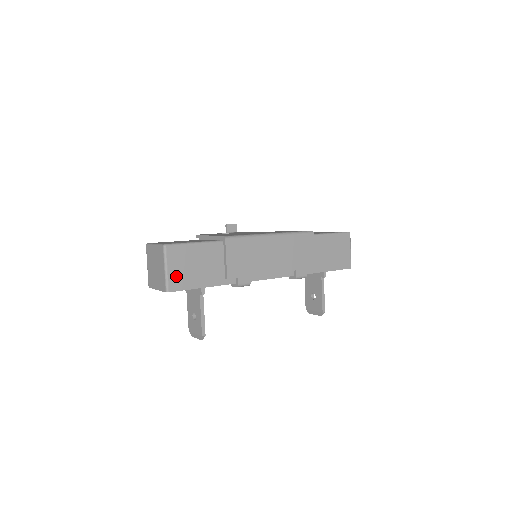
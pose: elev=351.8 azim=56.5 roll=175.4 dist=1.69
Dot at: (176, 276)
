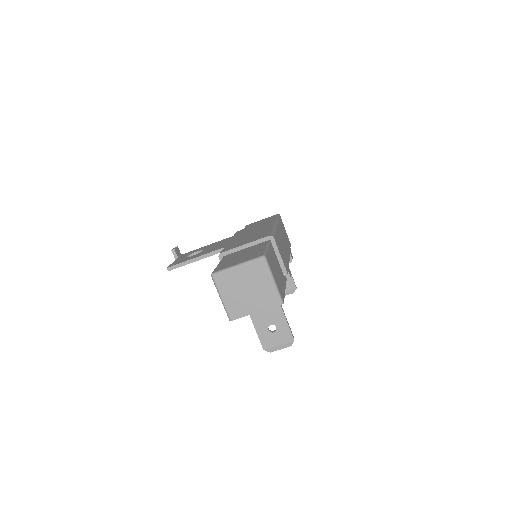
Dot at: (278, 285)
